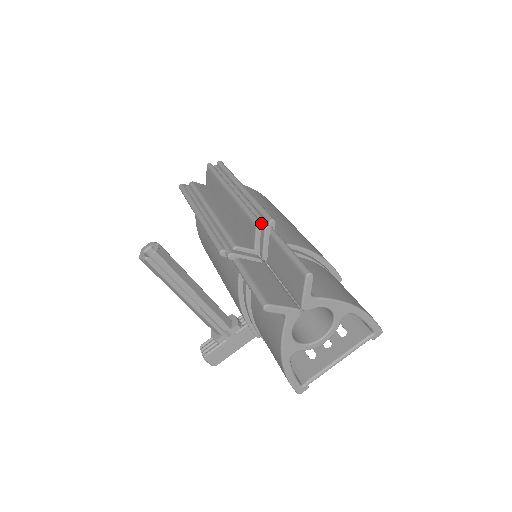
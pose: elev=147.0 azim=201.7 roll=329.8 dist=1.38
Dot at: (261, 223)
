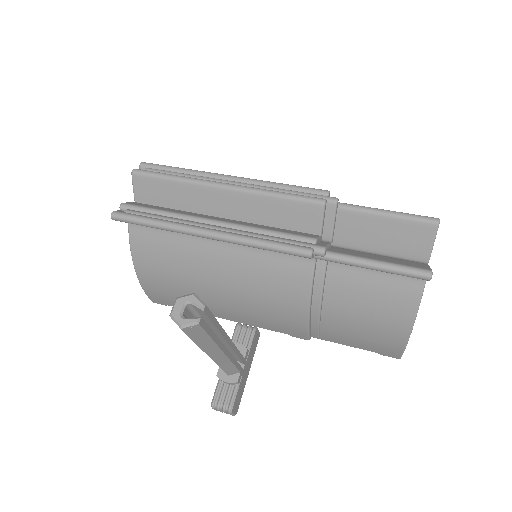
Dot at: (326, 199)
